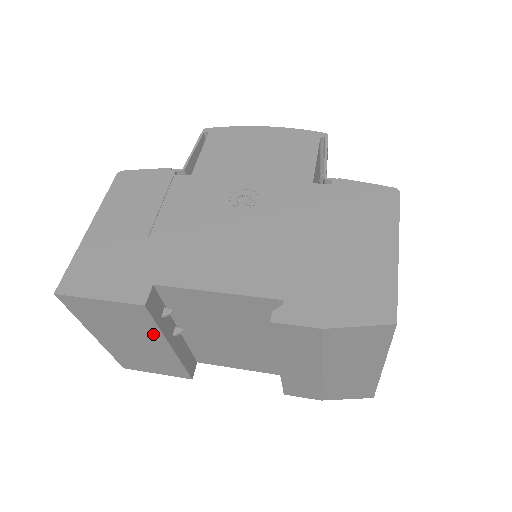
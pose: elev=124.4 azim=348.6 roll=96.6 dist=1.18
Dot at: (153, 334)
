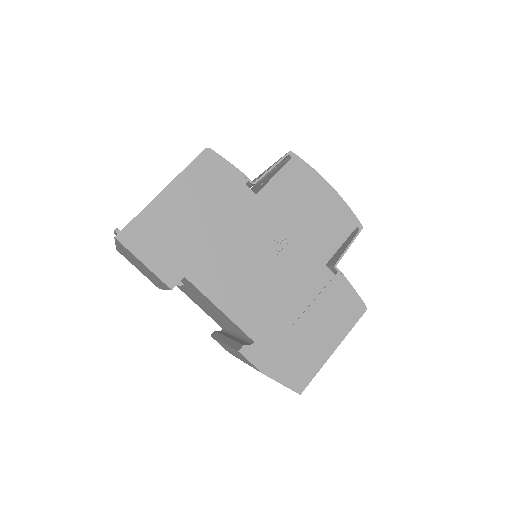
Dot at: (160, 283)
